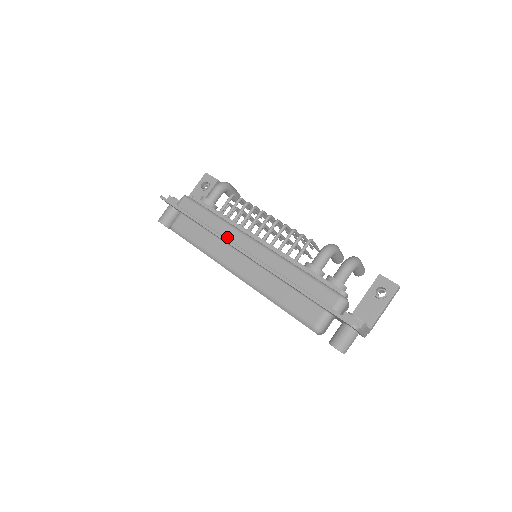
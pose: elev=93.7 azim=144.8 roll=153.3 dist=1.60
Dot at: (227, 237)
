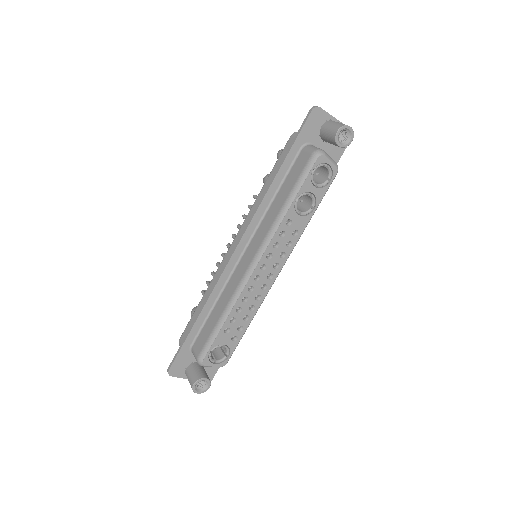
Dot at: (221, 276)
